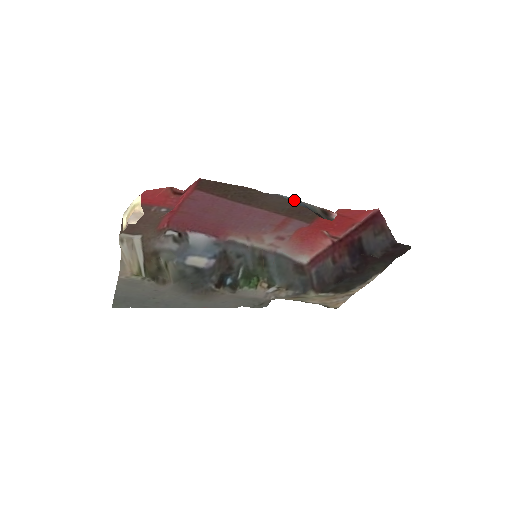
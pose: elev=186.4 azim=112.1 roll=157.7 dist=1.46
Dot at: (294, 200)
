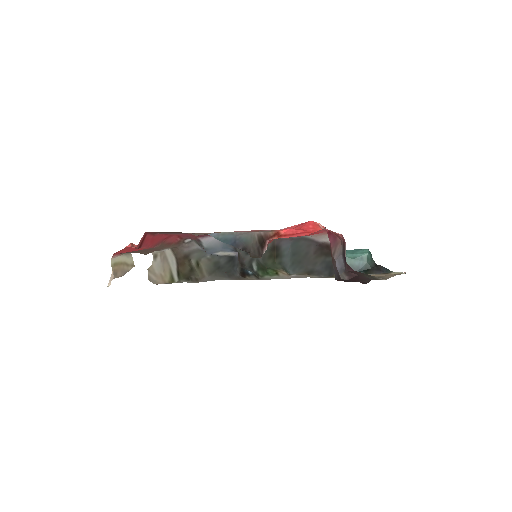
Dot at: (225, 236)
